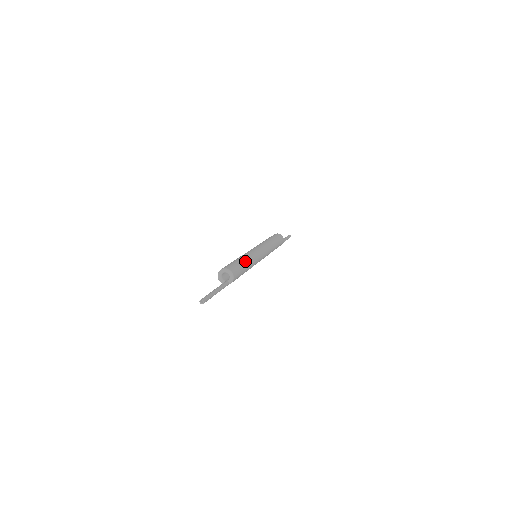
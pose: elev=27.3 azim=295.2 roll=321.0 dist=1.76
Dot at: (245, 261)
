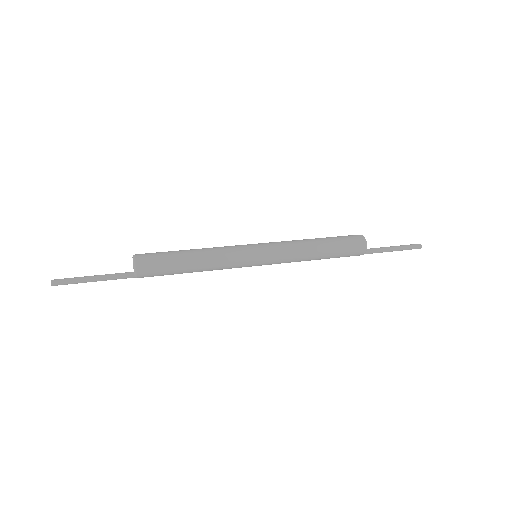
Dot at: (192, 259)
